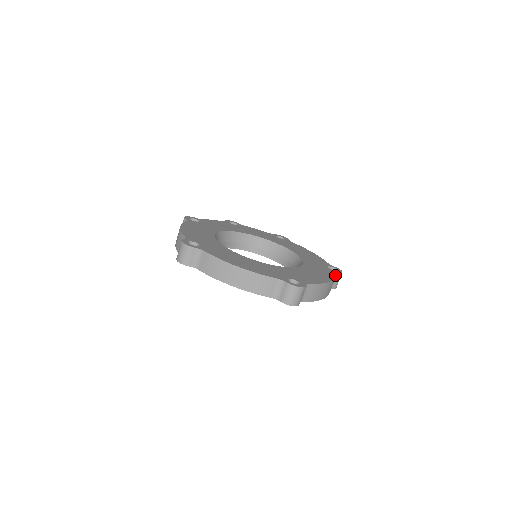
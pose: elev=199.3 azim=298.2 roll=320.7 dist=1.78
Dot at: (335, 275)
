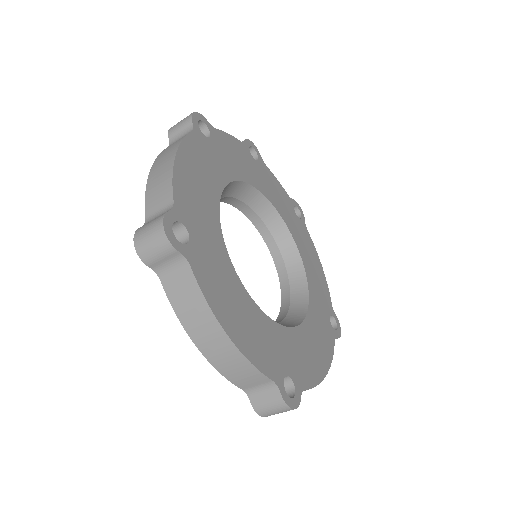
Dot at: occluded
